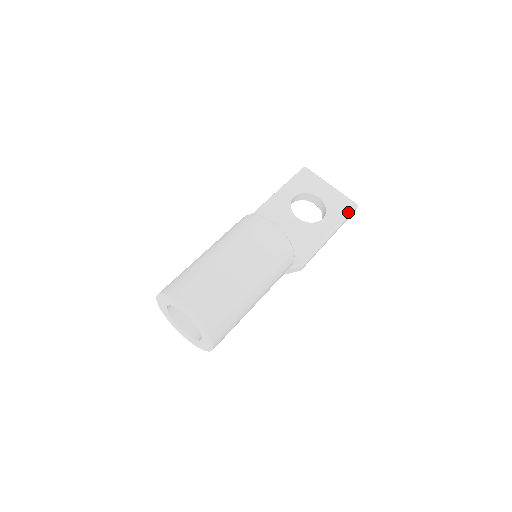
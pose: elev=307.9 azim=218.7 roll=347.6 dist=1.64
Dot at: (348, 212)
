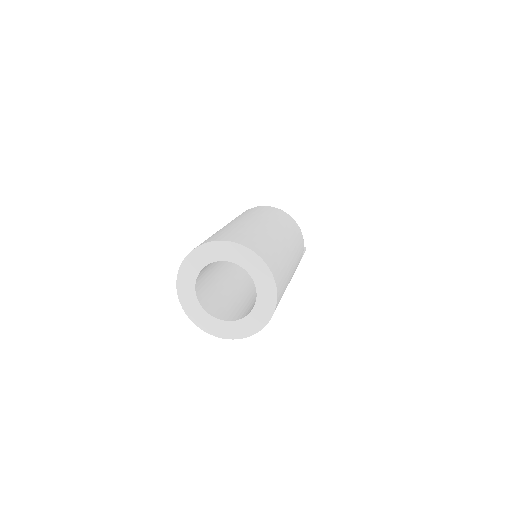
Dot at: (303, 251)
